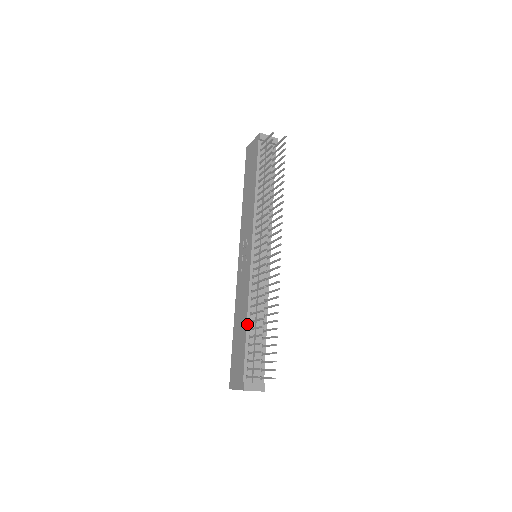
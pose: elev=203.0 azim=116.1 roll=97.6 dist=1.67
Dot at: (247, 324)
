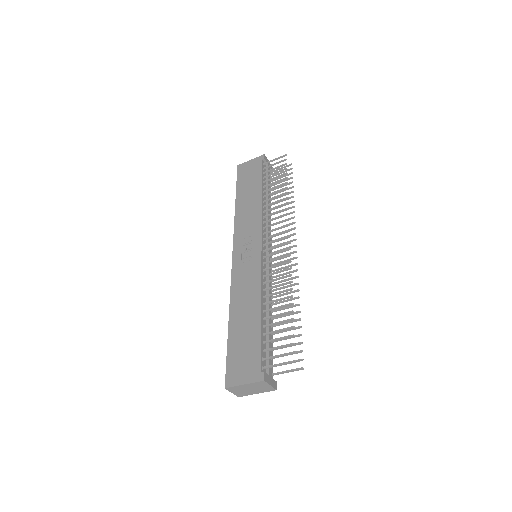
Dot at: (261, 313)
